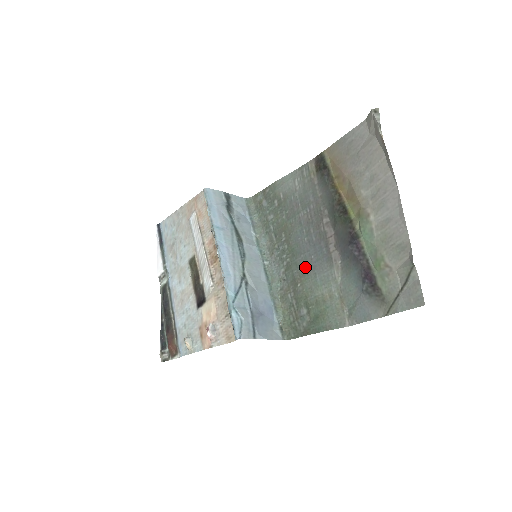
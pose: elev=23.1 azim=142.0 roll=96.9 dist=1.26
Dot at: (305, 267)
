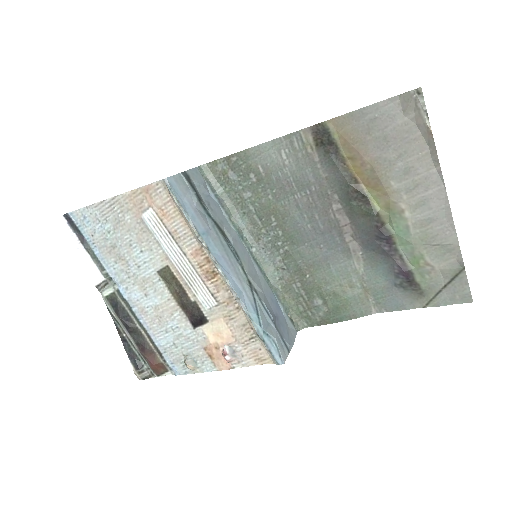
Dot at: (313, 257)
